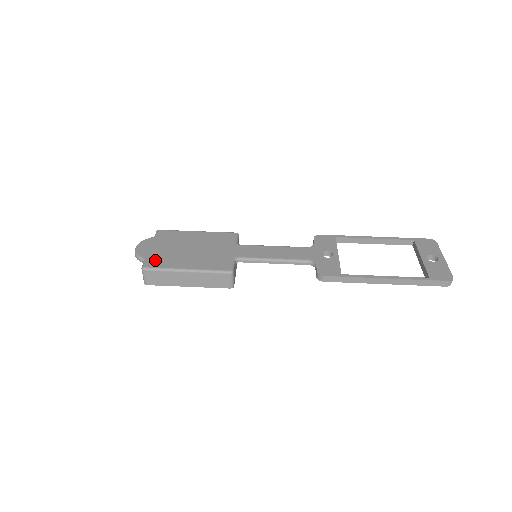
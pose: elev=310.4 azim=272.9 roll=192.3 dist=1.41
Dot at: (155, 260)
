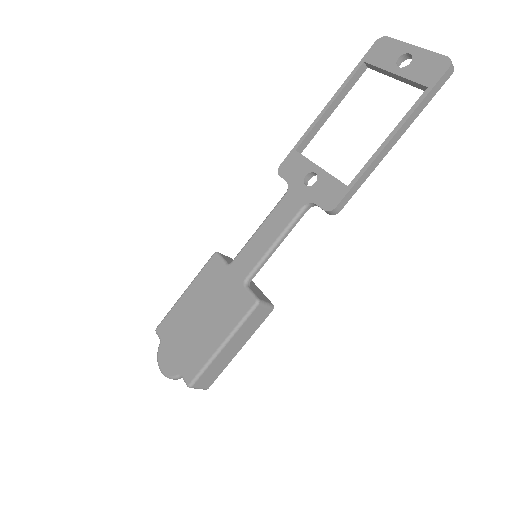
Dot at: (188, 366)
